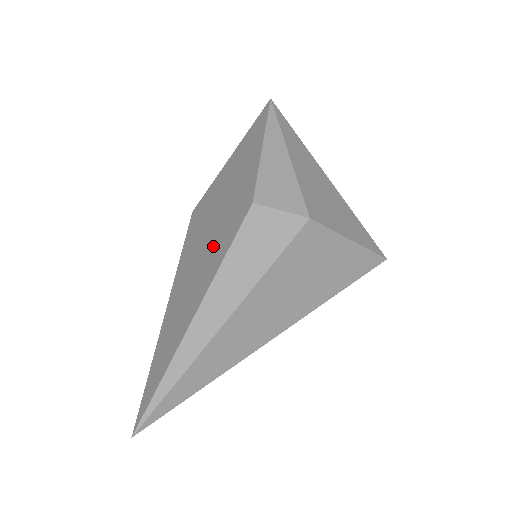
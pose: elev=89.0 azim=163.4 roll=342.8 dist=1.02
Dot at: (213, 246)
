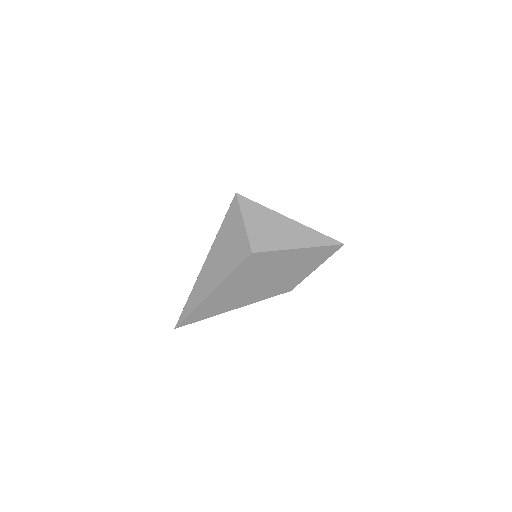
Dot at: (258, 290)
